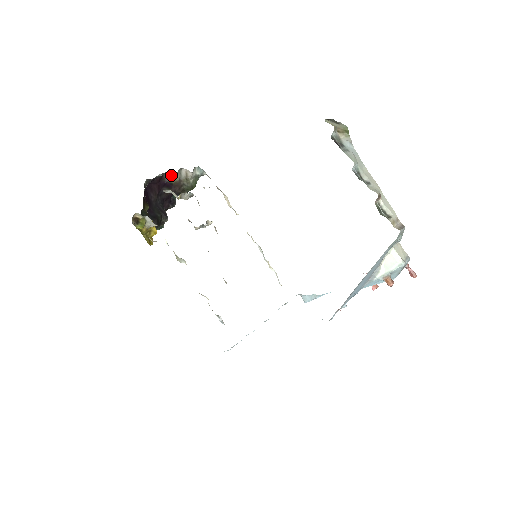
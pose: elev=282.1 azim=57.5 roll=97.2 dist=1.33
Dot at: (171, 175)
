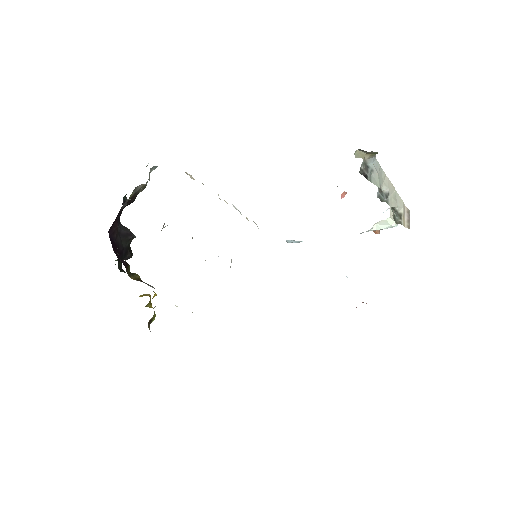
Dot at: (127, 200)
